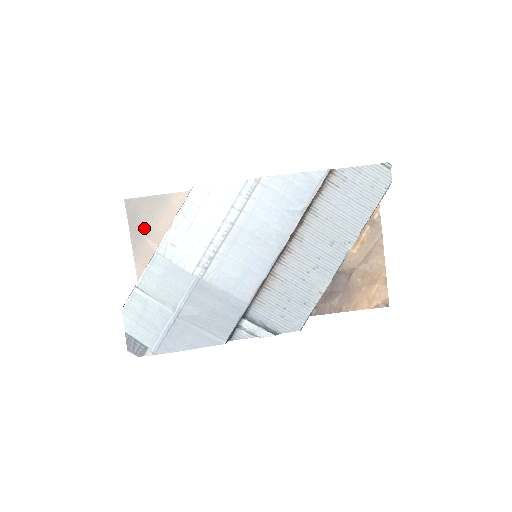
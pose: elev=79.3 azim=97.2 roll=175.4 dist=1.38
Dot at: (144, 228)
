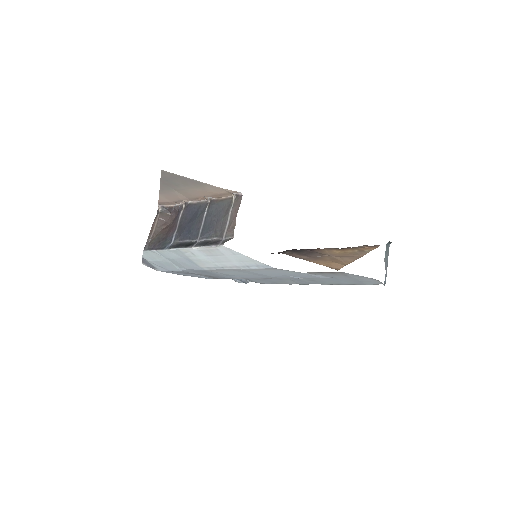
Dot at: (174, 186)
